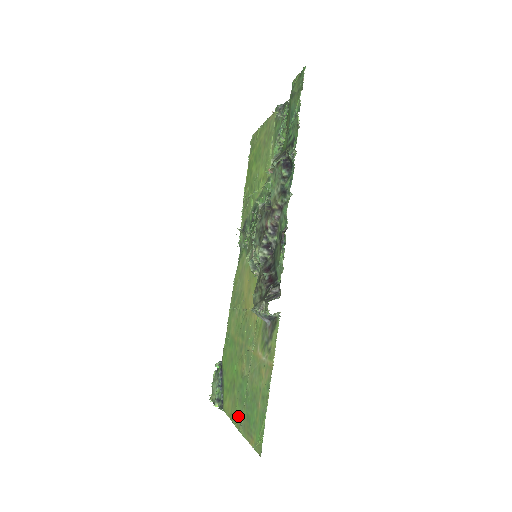
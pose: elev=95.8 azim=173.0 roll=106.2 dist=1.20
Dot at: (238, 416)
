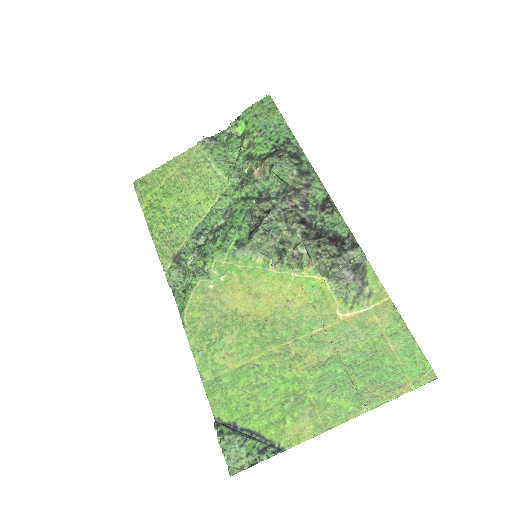
Dot at: (346, 404)
